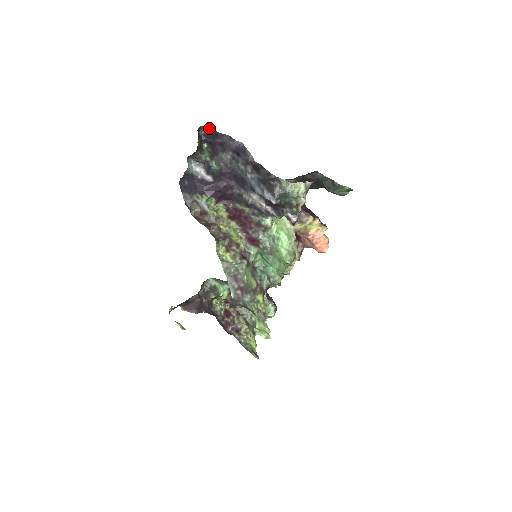
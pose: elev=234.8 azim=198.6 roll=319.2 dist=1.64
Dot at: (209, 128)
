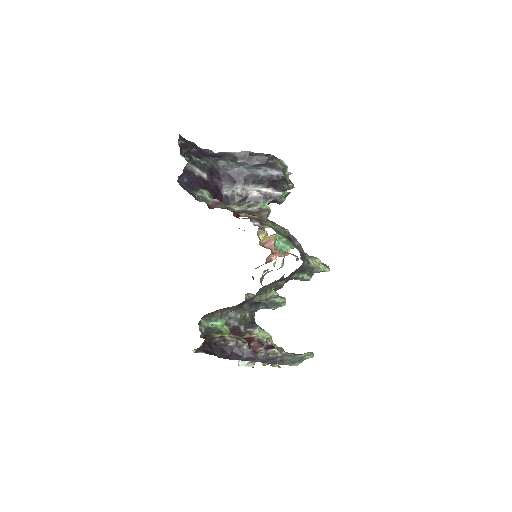
Dot at: (184, 138)
